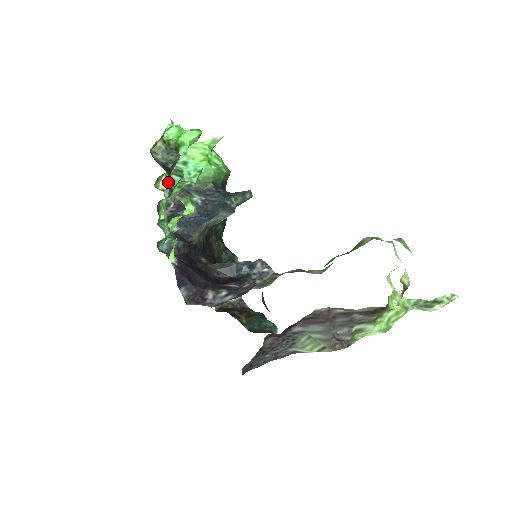
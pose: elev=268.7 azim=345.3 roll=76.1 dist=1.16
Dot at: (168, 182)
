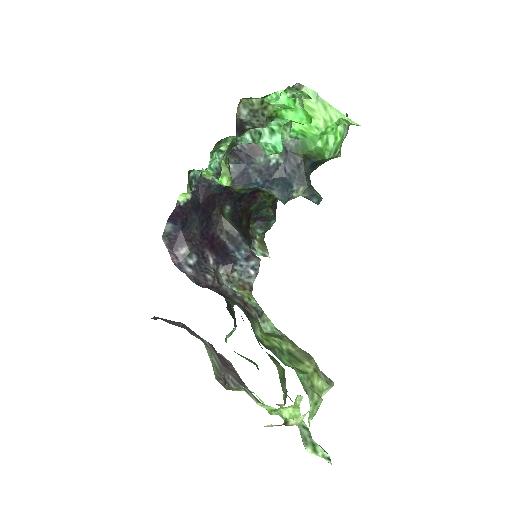
Dot at: occluded
